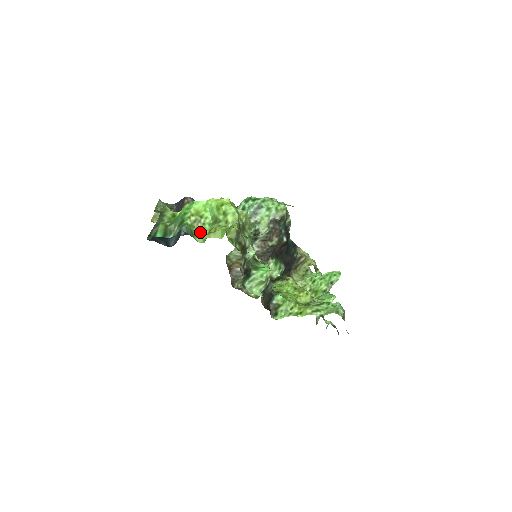
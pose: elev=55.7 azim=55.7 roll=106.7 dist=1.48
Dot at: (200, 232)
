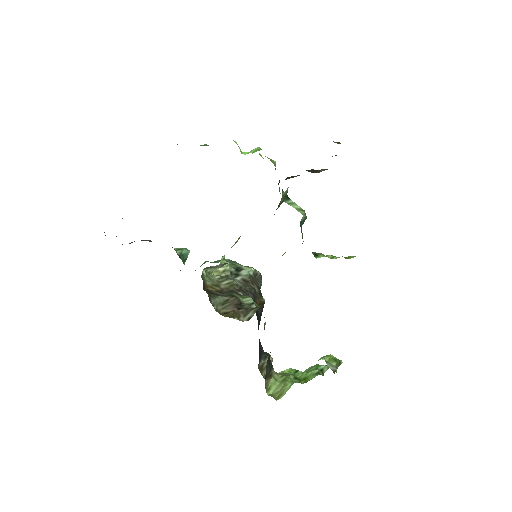
Dot at: occluded
